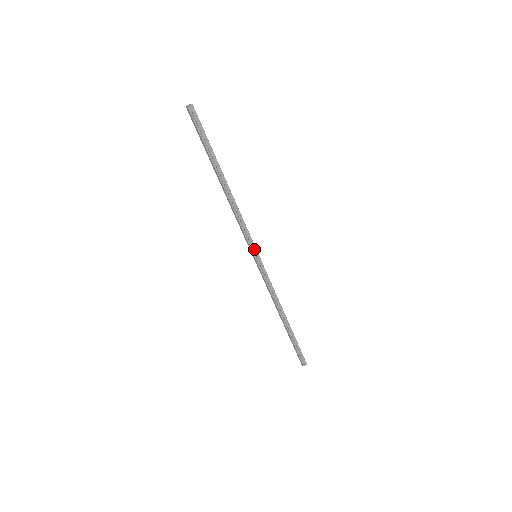
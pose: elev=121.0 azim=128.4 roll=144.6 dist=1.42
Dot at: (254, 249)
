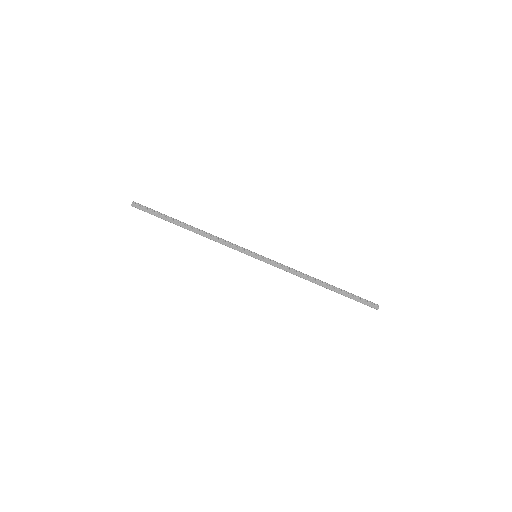
Dot at: (250, 252)
